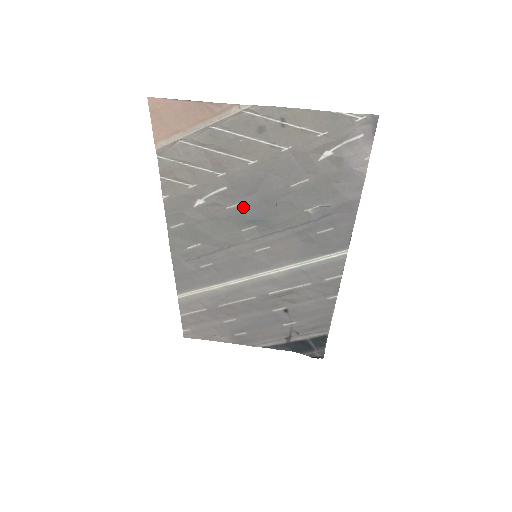
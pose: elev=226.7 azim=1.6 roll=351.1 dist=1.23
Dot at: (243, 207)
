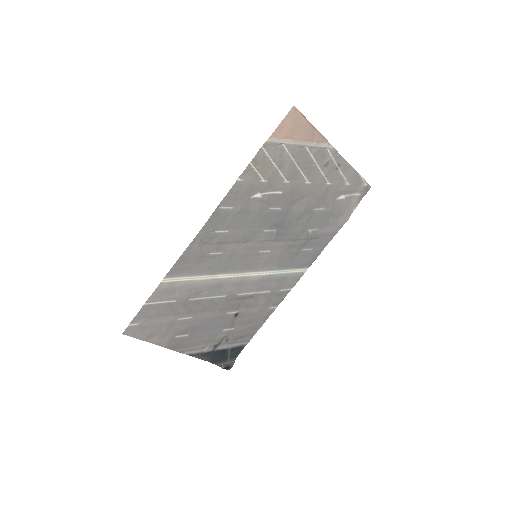
Dot at: (279, 212)
